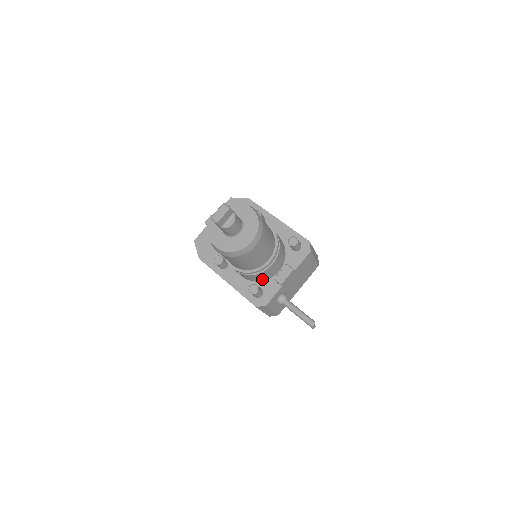
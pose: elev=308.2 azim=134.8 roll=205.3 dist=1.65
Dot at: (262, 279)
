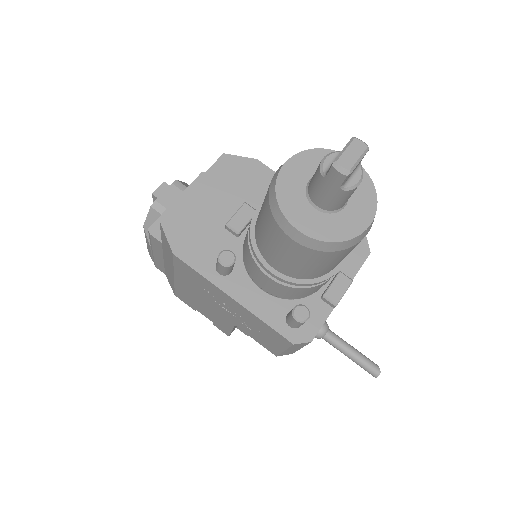
Dot at: (303, 295)
